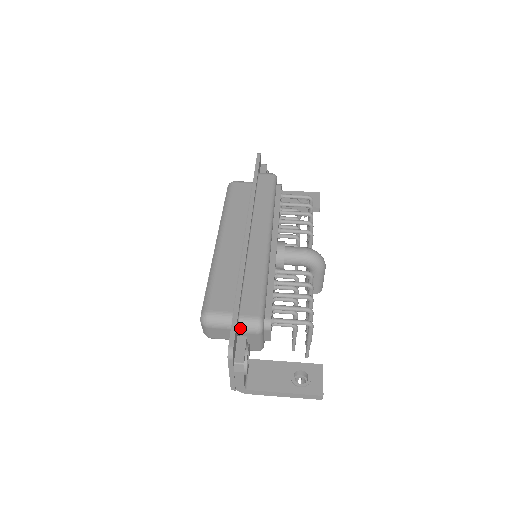
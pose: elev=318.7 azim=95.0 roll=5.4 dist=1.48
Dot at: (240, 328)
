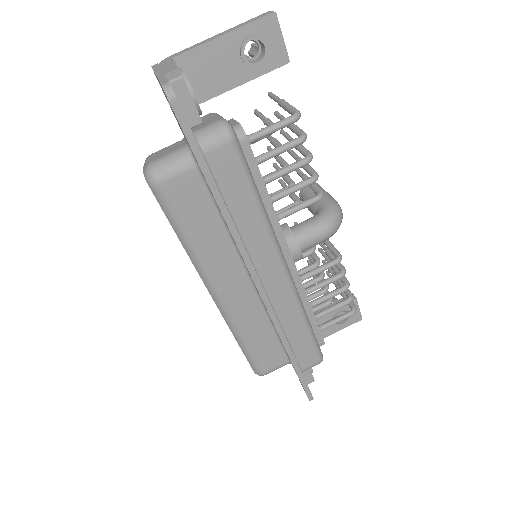
Dot at: occluded
